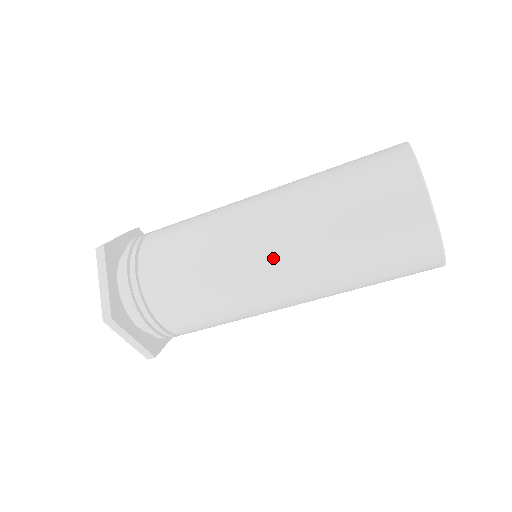
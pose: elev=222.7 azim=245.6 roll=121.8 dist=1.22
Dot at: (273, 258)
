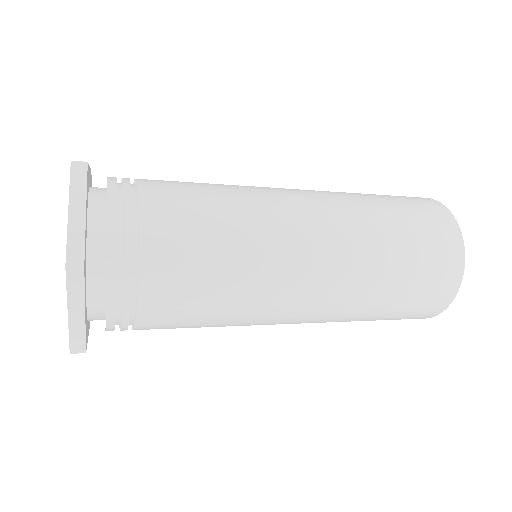
Dot at: (322, 255)
